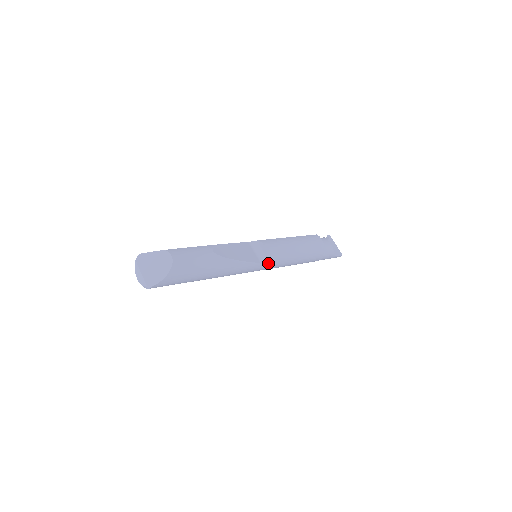
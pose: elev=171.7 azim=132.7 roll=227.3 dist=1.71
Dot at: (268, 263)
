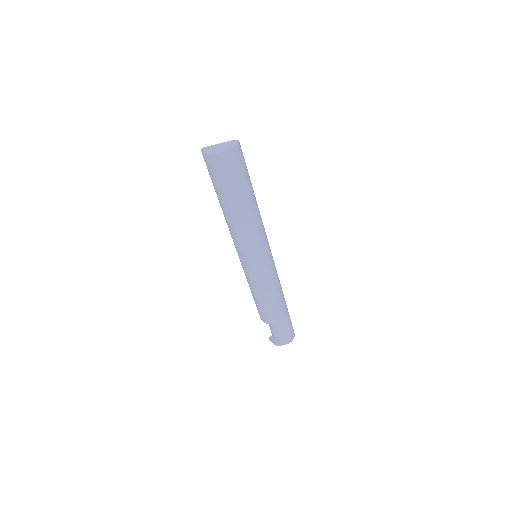
Dot at: occluded
